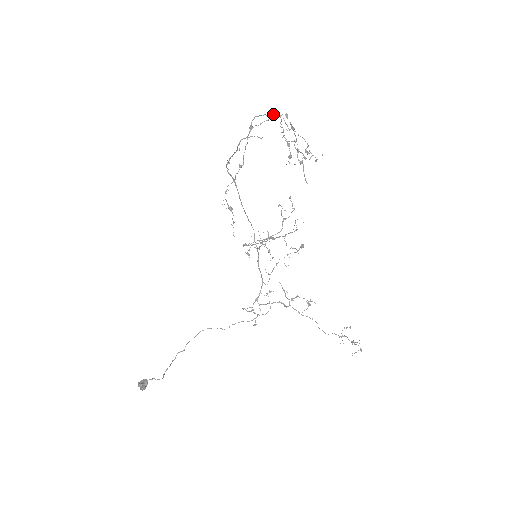
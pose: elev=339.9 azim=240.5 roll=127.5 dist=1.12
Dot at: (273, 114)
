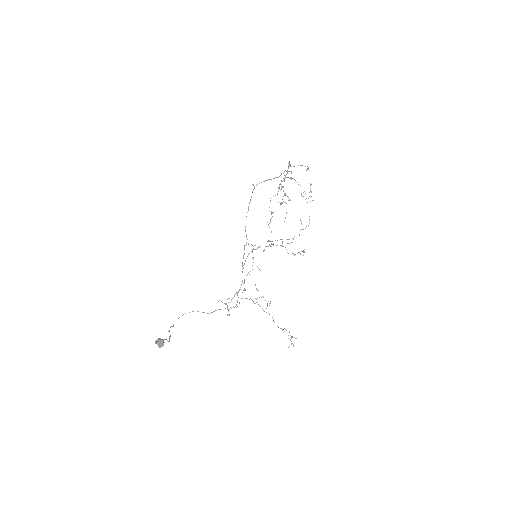
Dot at: (290, 164)
